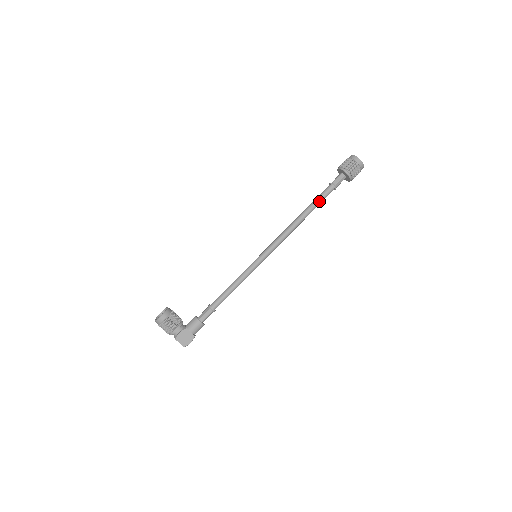
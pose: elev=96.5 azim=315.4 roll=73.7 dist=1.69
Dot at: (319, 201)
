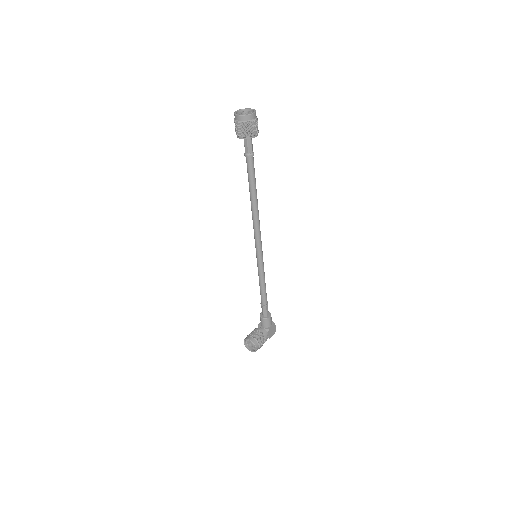
Dot at: (254, 177)
